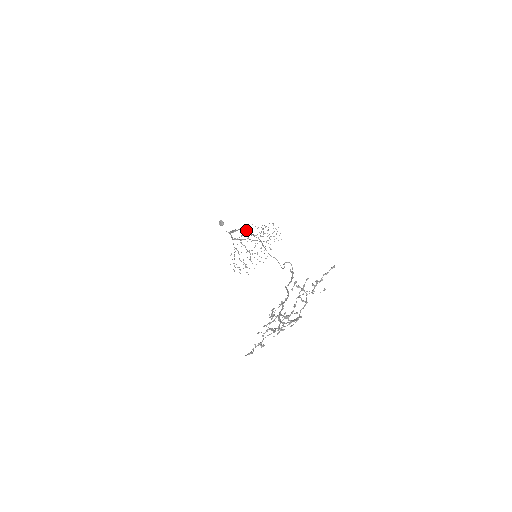
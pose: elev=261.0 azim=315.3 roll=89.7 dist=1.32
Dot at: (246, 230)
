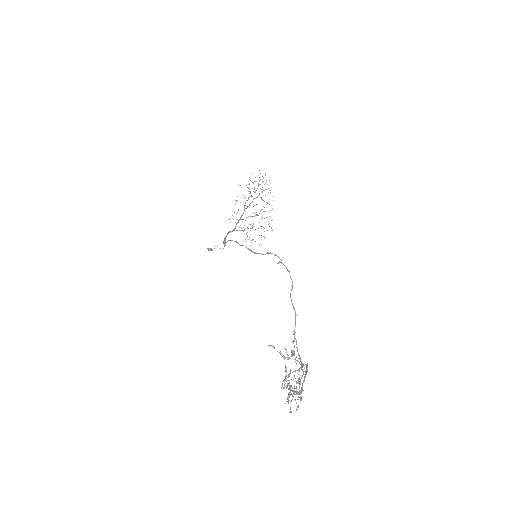
Dot at: occluded
